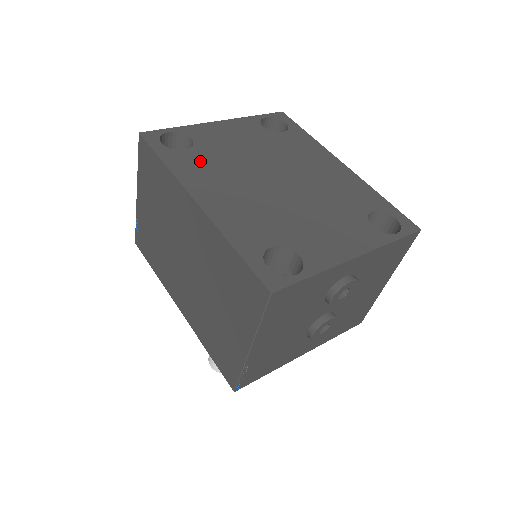
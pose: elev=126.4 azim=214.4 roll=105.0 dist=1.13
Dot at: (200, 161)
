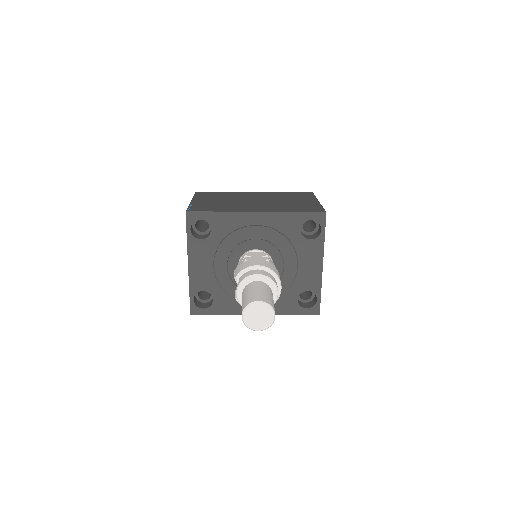
Dot at: occluded
